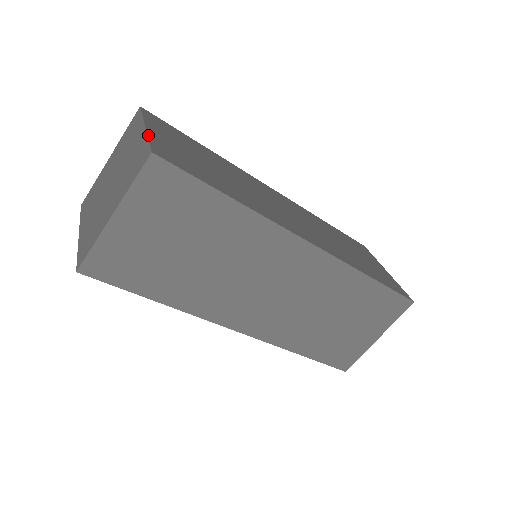
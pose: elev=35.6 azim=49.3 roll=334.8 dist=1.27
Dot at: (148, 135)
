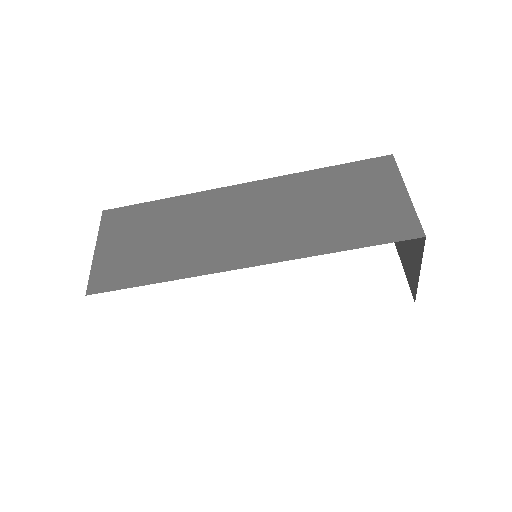
Dot at: occluded
